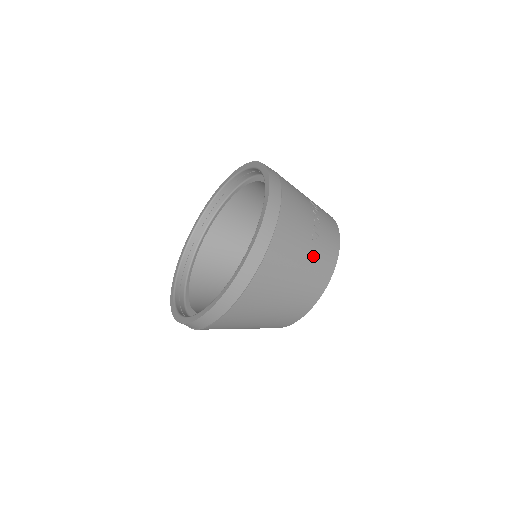
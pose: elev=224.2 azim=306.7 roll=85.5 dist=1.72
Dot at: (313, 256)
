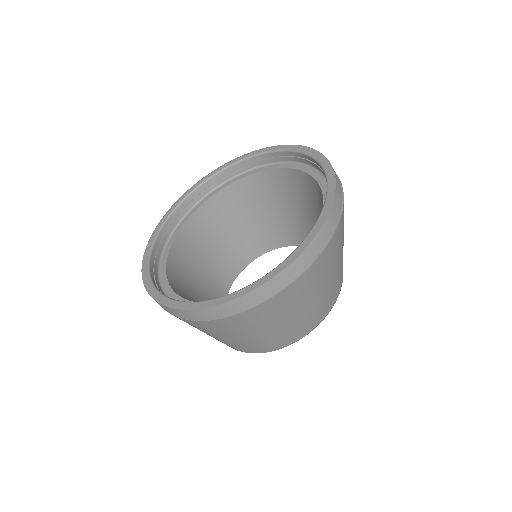
Dot at: occluded
